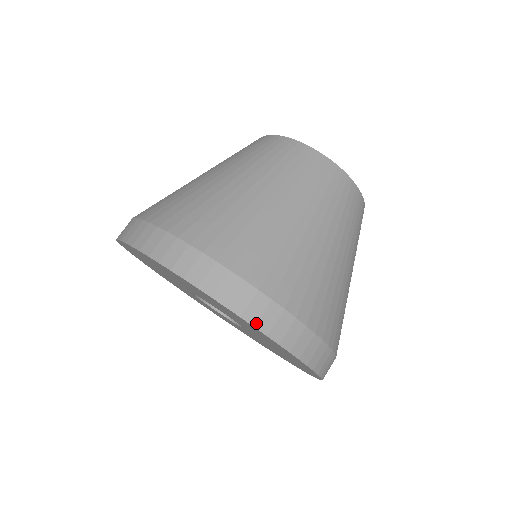
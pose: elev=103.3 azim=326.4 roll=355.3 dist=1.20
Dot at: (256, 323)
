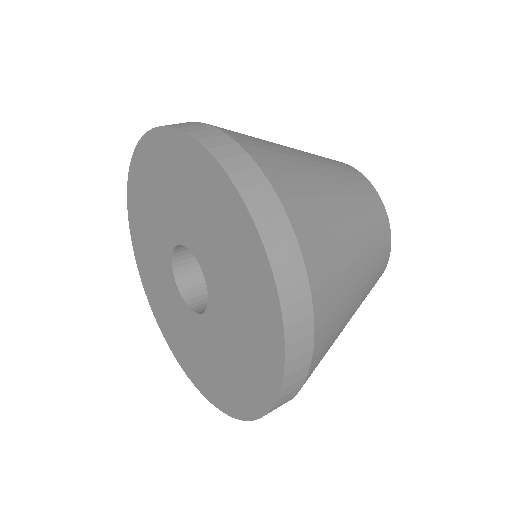
Dot at: (241, 188)
